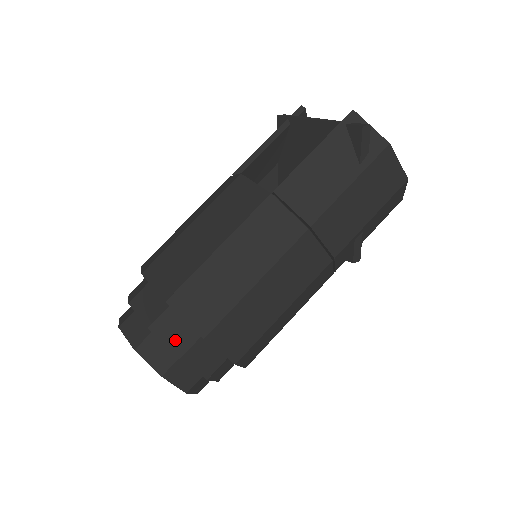
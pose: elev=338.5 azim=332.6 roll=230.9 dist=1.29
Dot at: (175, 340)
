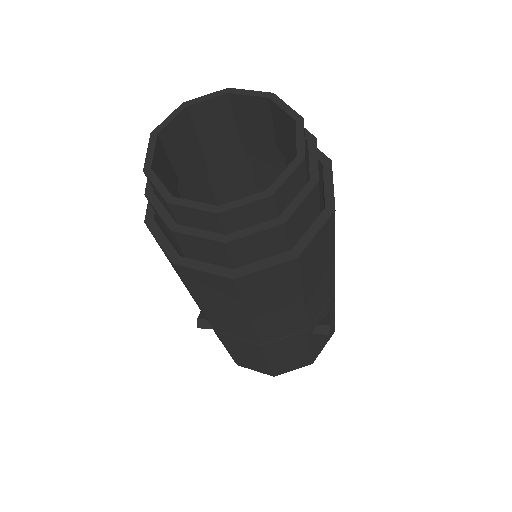
Dot at: occluded
